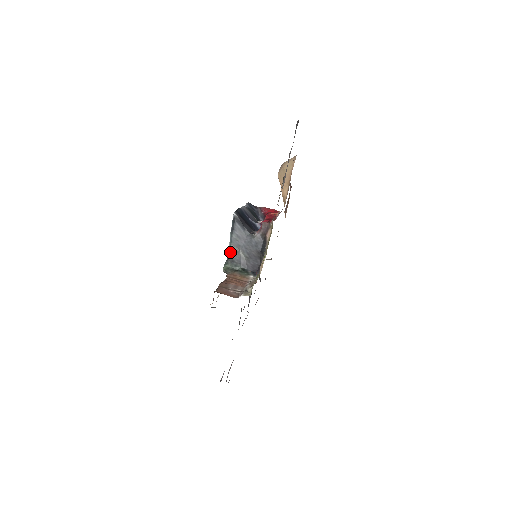
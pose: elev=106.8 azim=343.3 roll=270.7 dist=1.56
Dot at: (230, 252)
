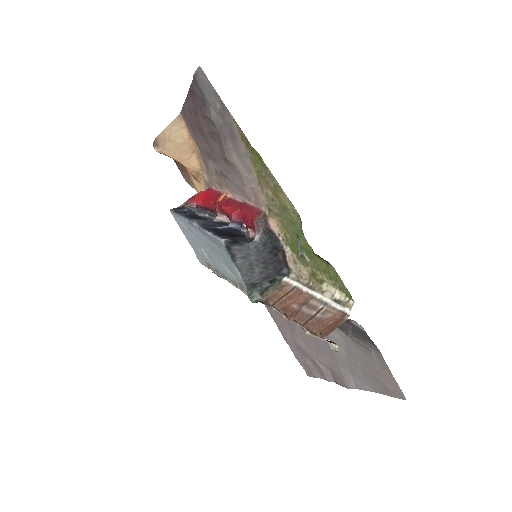
Dot at: (246, 280)
